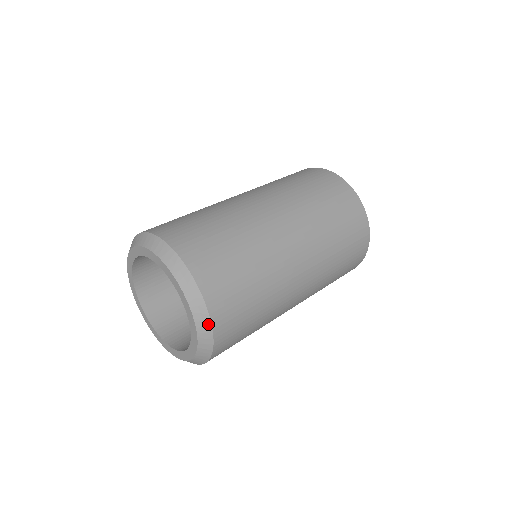
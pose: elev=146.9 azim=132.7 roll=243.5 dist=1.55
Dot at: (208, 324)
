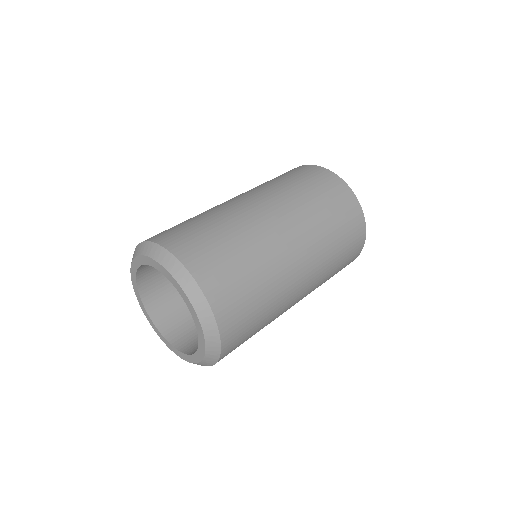
Dot at: (218, 350)
